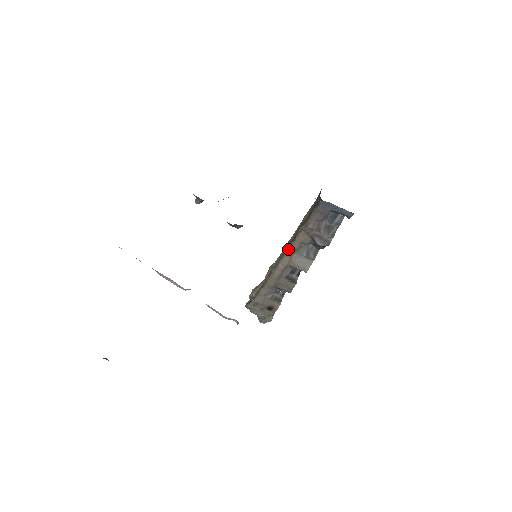
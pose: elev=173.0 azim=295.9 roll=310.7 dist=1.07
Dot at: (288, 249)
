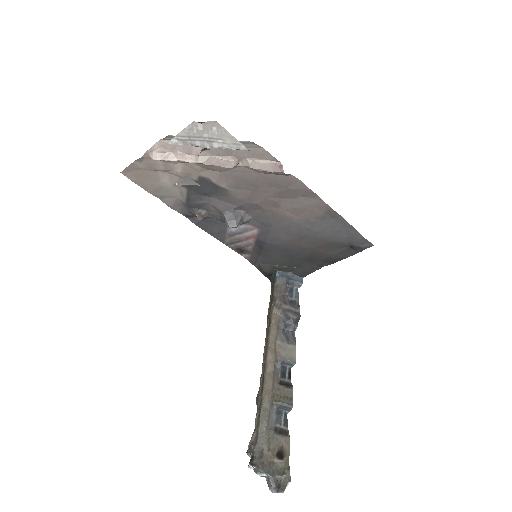
Dot at: (269, 336)
